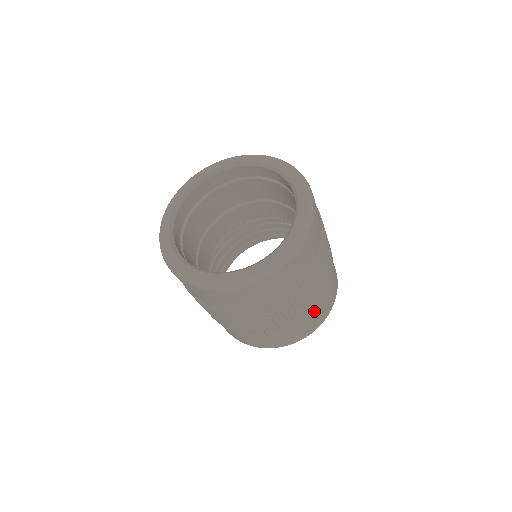
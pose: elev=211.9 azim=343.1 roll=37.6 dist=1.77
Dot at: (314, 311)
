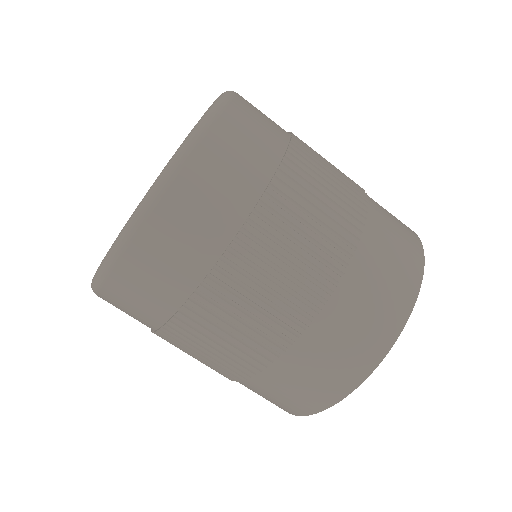
Dot at: (364, 265)
